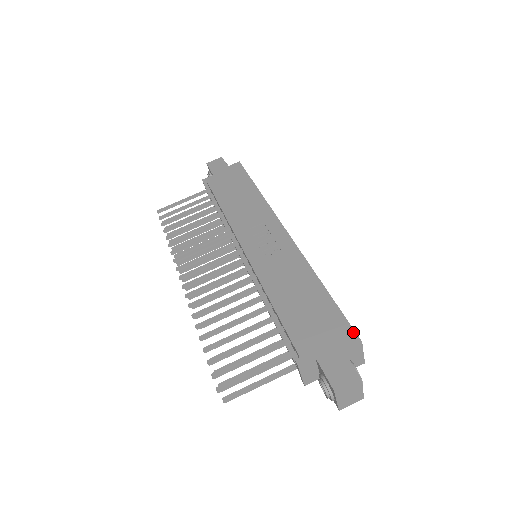
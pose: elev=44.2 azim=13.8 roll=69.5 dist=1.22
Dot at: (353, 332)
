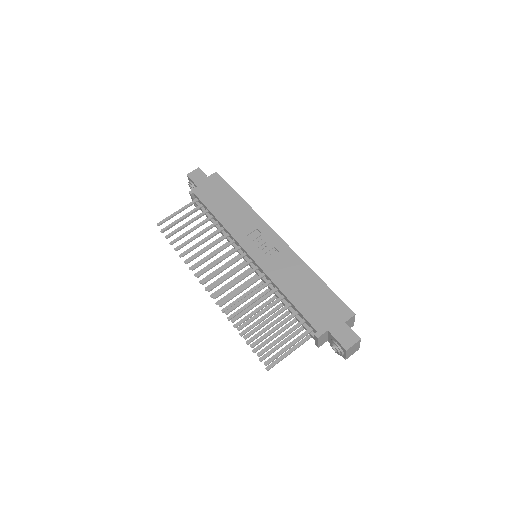
Dot at: (348, 308)
